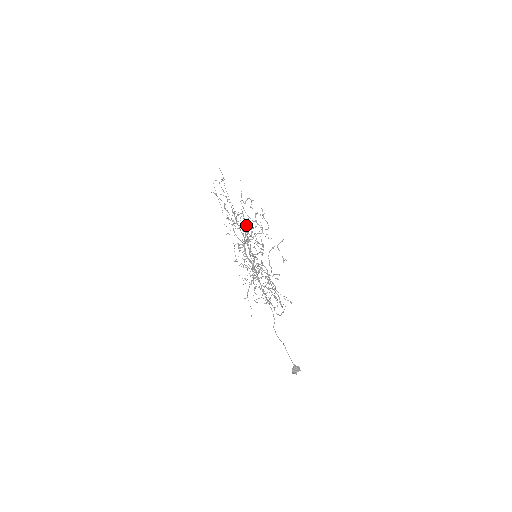
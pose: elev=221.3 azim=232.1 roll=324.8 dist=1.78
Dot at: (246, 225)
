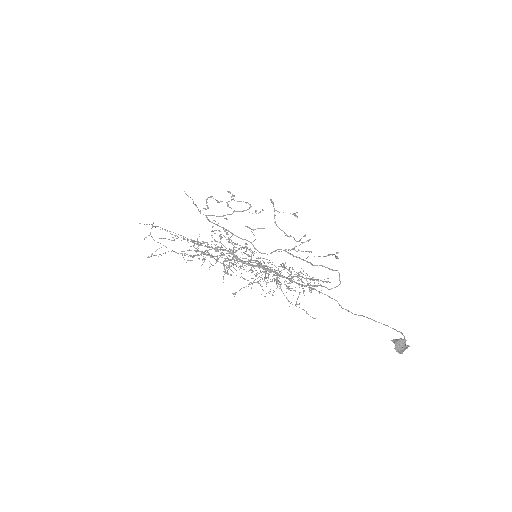
Dot at: occluded
